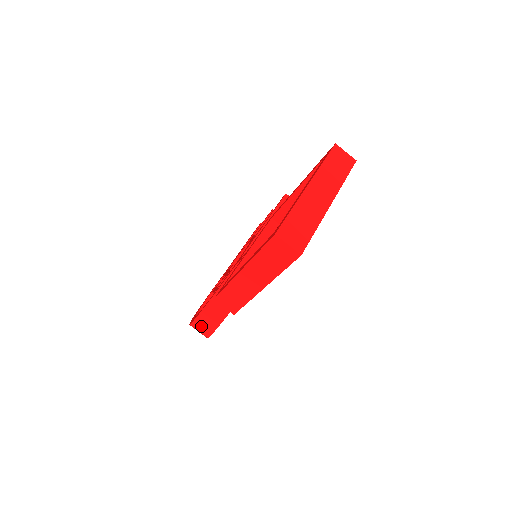
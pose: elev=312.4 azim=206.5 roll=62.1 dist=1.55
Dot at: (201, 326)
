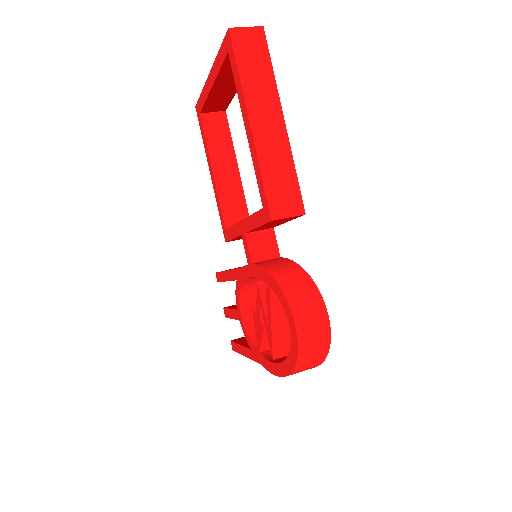
Dot at: (306, 312)
